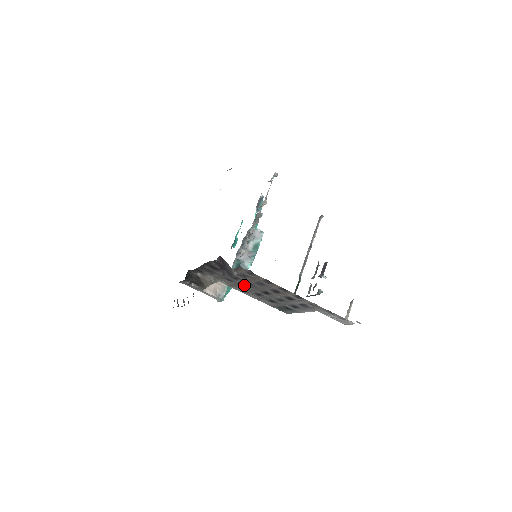
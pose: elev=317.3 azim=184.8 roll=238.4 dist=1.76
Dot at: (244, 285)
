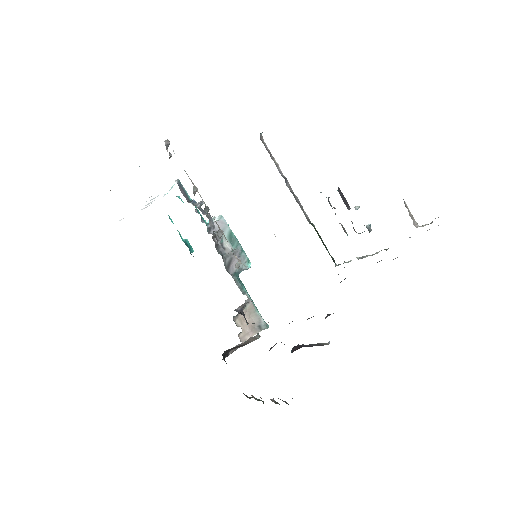
Dot at: occluded
